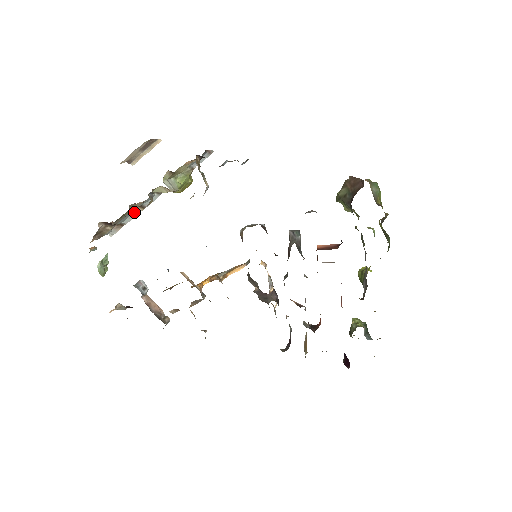
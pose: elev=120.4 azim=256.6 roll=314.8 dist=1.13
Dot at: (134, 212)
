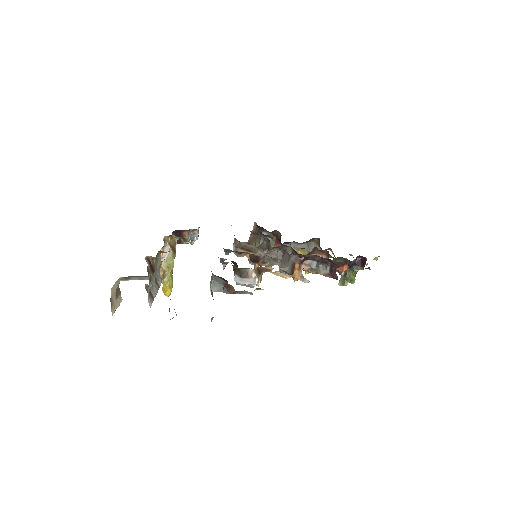
Dot at: (154, 286)
